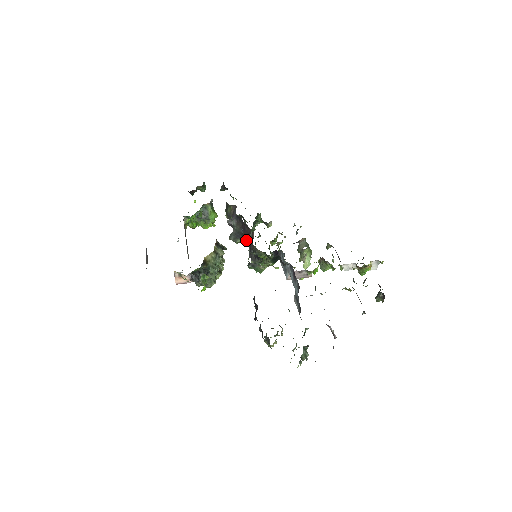
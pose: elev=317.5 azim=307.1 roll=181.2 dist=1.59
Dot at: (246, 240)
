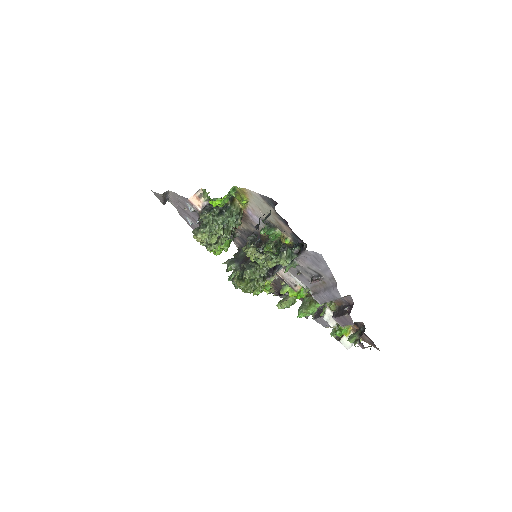
Dot at: occluded
